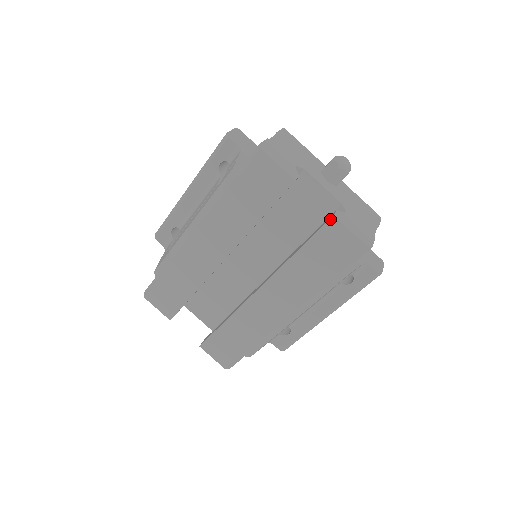
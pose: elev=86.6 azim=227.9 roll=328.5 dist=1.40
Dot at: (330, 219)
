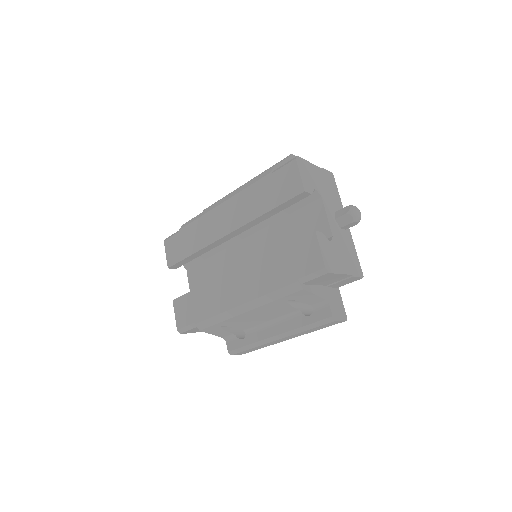
Dot at: (312, 232)
